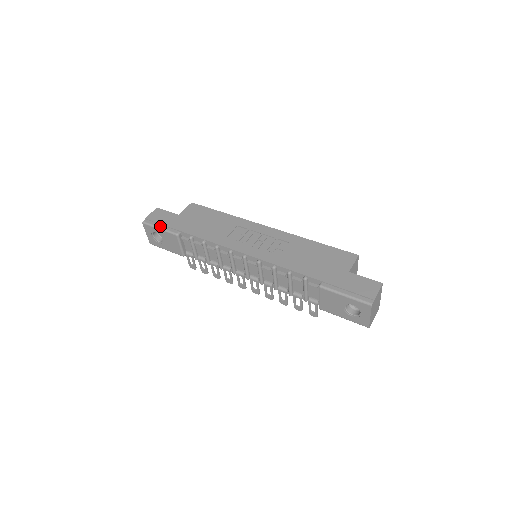
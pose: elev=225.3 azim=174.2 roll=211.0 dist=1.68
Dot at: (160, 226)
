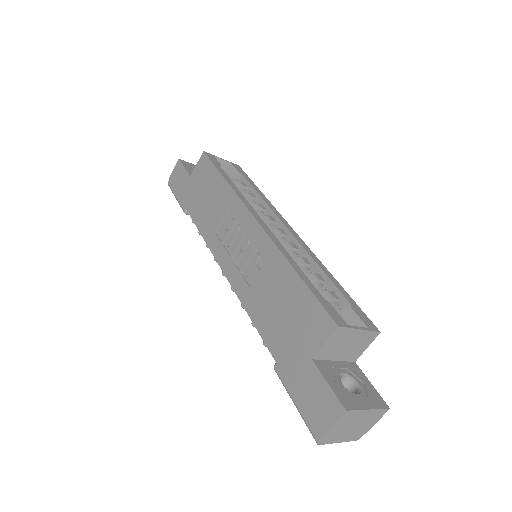
Dot at: (176, 195)
